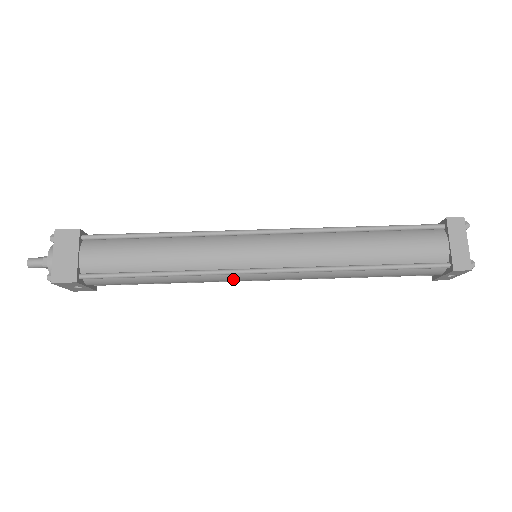
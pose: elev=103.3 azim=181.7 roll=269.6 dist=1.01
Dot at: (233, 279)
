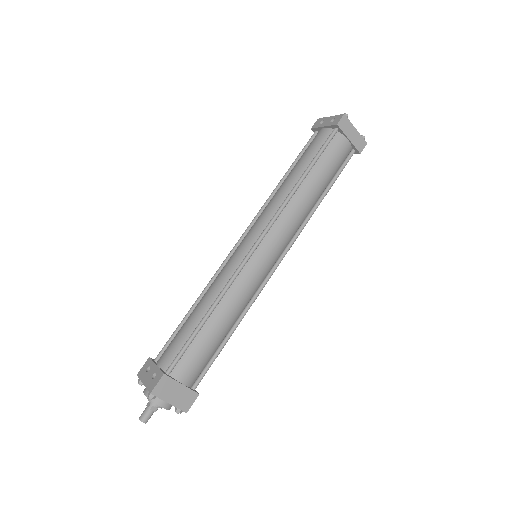
Dot at: occluded
